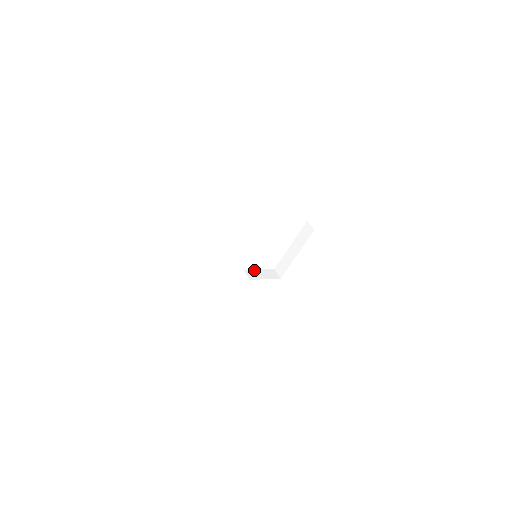
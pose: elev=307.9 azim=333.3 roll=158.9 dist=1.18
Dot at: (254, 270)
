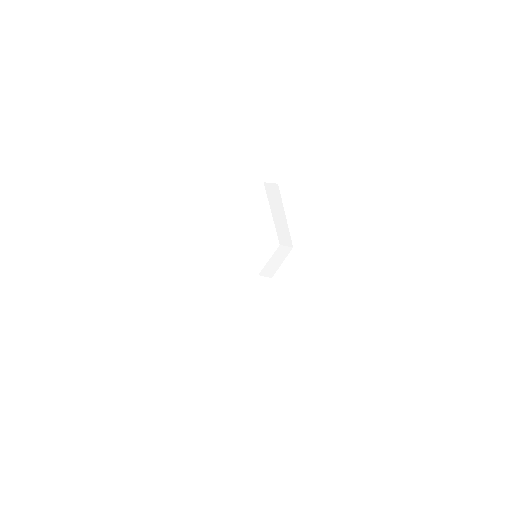
Dot at: (266, 265)
